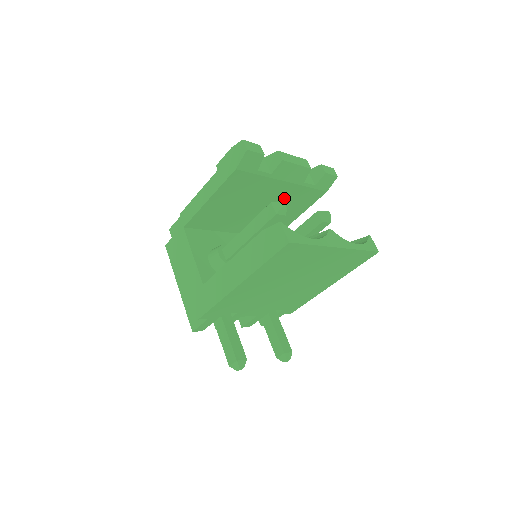
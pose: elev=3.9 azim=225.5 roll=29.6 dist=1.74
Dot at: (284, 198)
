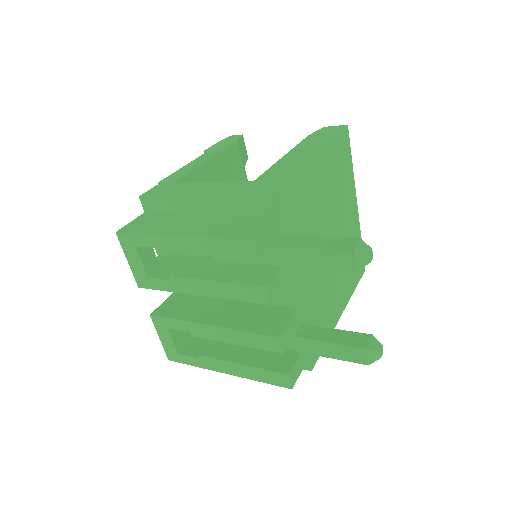
Dot at: occluded
